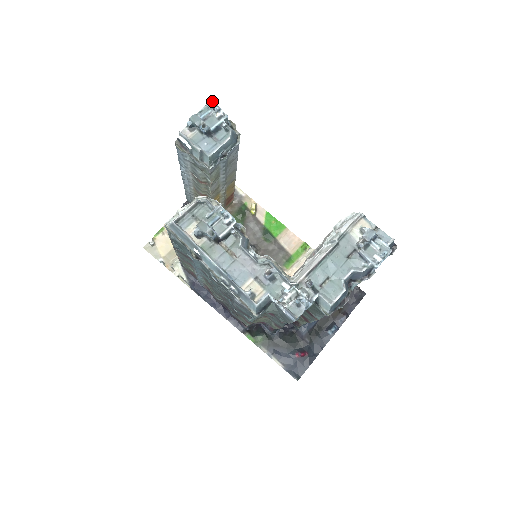
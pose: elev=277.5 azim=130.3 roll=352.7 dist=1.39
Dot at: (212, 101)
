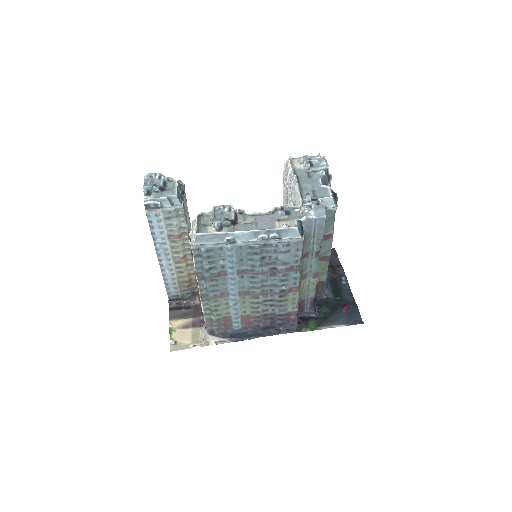
Dot at: (146, 174)
